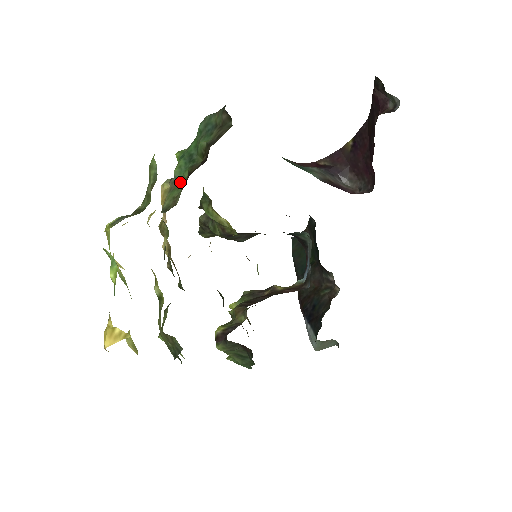
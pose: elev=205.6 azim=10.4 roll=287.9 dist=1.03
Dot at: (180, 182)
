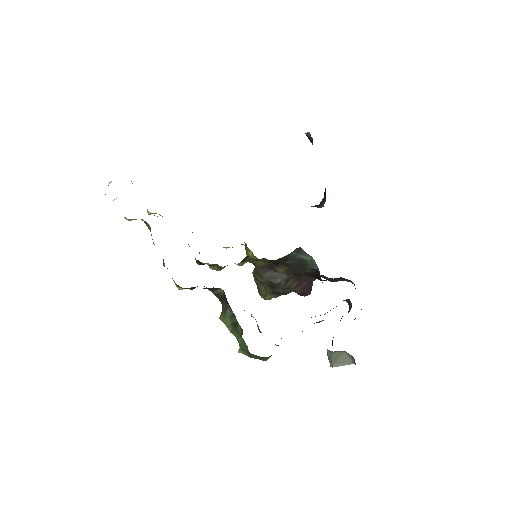
Dot at: occluded
